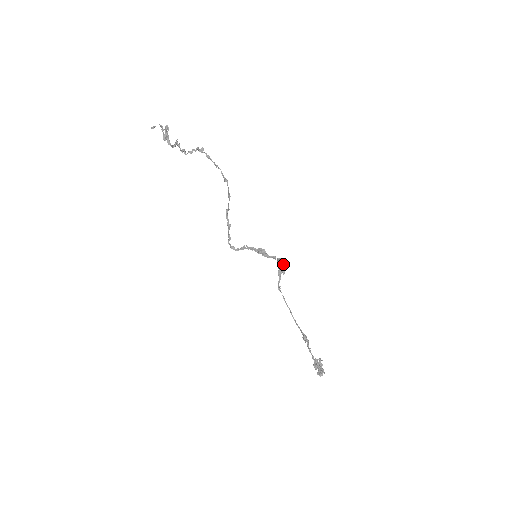
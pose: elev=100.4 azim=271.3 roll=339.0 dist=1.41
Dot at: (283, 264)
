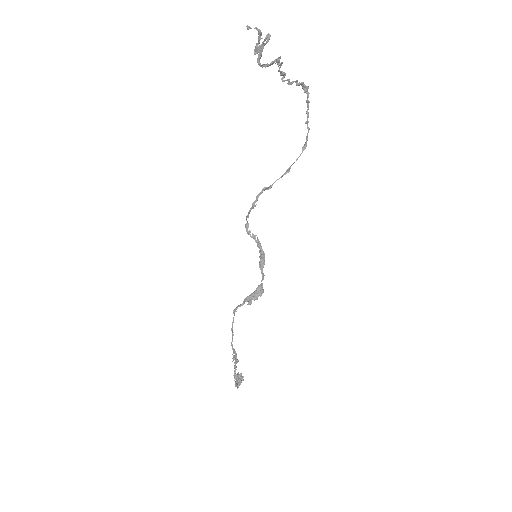
Dot at: (257, 295)
